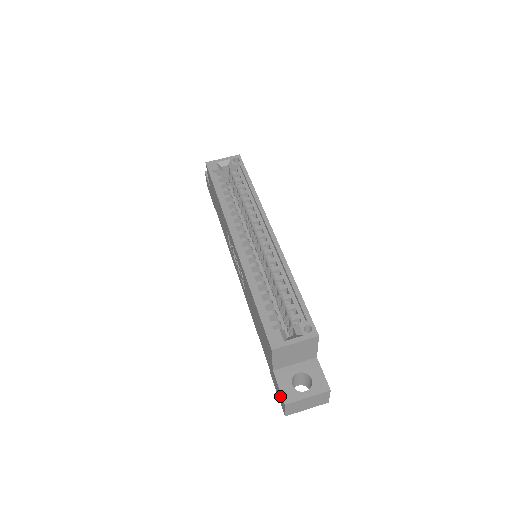
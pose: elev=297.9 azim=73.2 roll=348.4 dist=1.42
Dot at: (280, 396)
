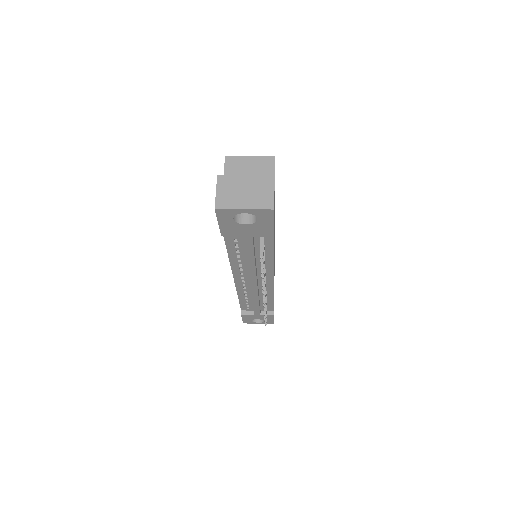
Dot at: occluded
